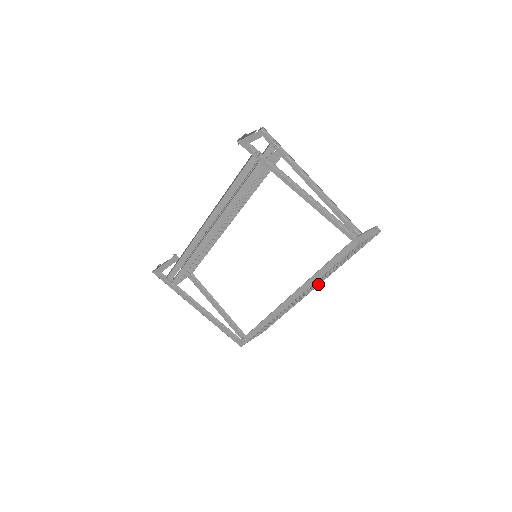
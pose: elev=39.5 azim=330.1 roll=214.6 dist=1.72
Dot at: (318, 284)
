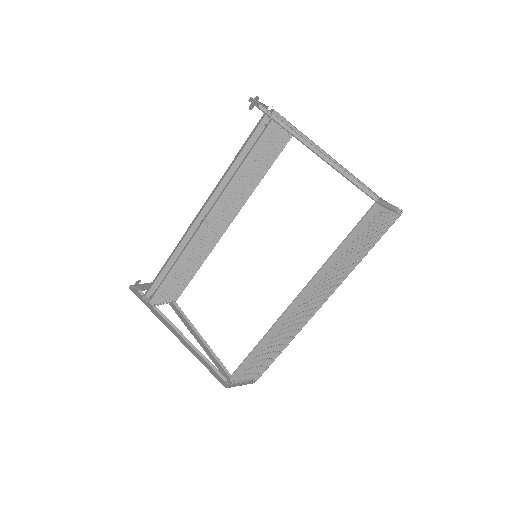
Dot at: (328, 297)
